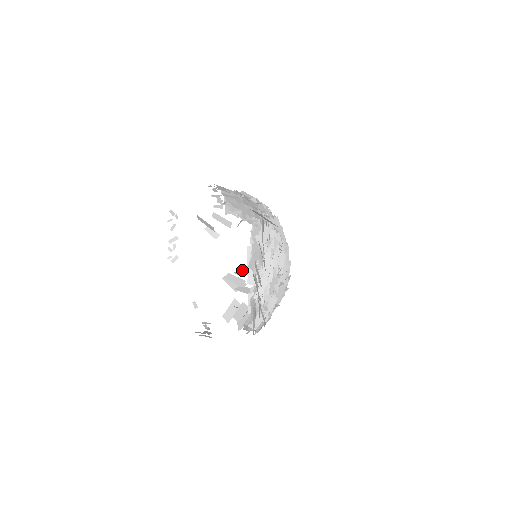
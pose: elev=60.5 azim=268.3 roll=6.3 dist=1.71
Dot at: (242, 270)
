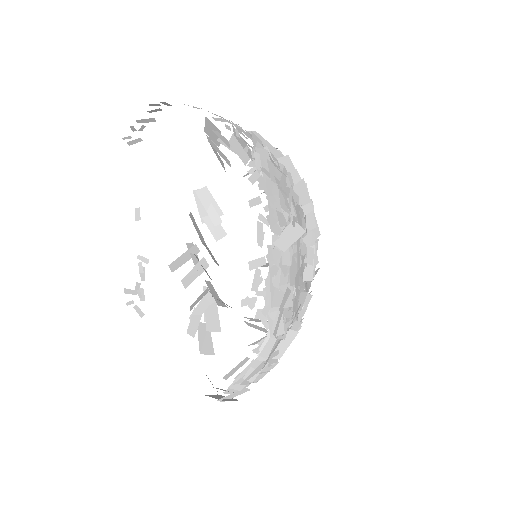
Dot at: occluded
